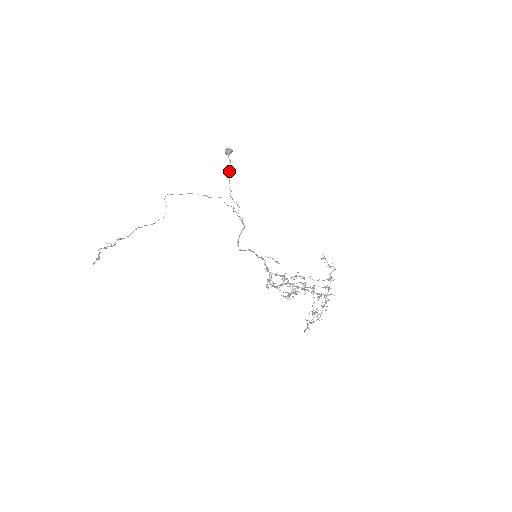
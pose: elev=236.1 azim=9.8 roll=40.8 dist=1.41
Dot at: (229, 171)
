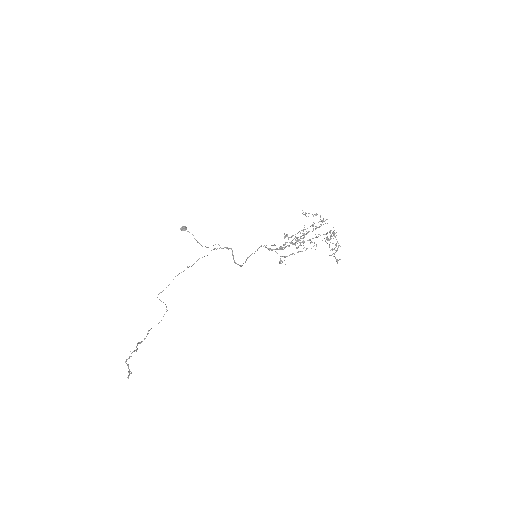
Dot at: occluded
